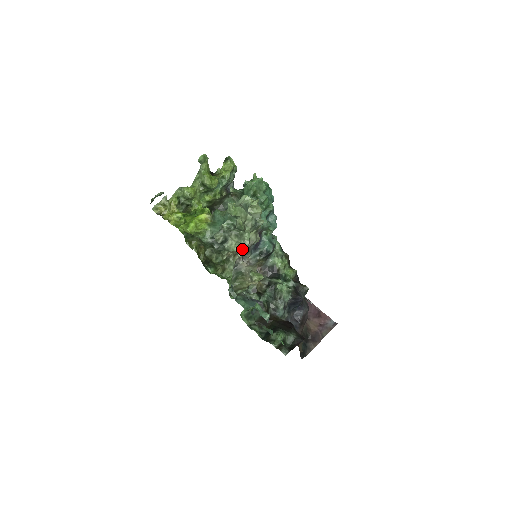
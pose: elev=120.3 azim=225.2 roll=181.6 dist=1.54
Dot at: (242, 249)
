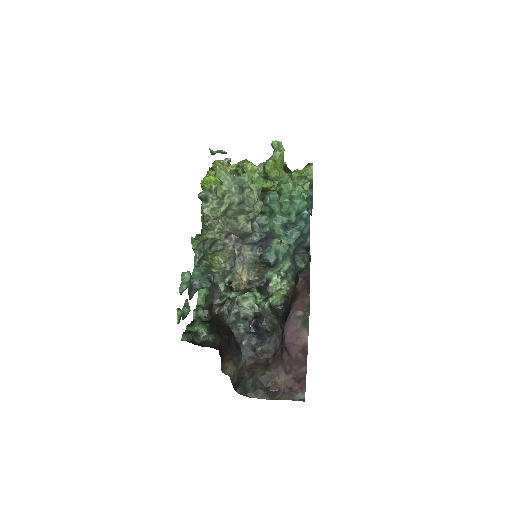
Dot at: (214, 217)
